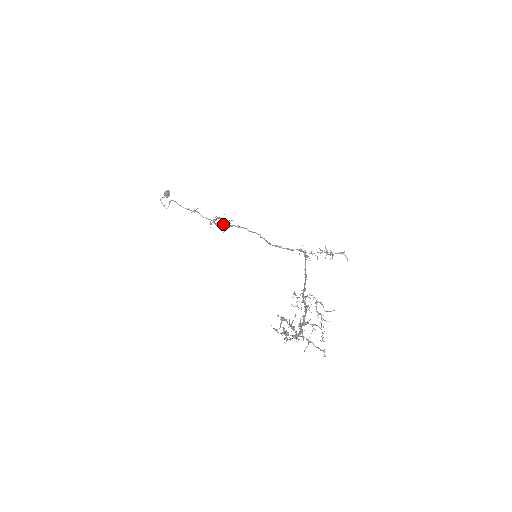
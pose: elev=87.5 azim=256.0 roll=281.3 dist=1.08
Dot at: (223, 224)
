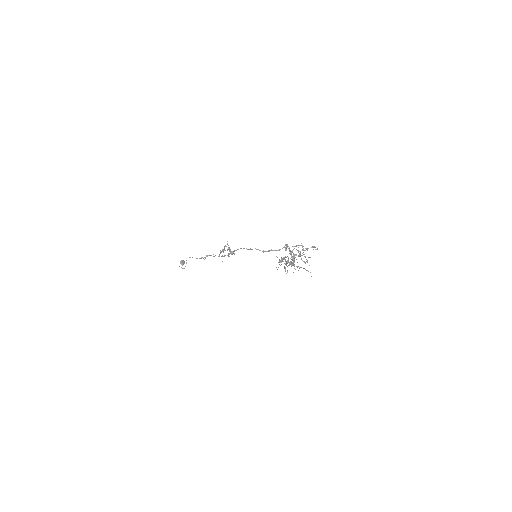
Dot at: (229, 250)
